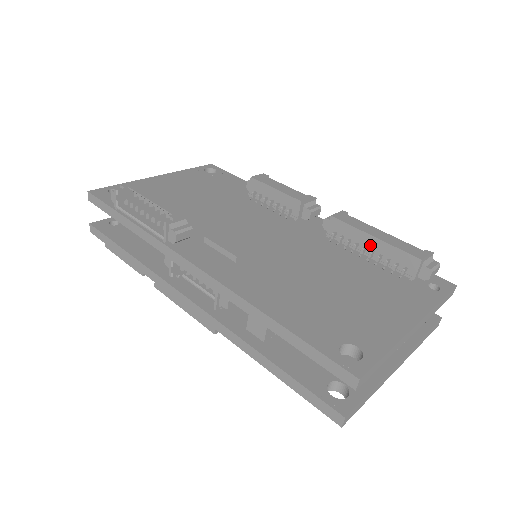
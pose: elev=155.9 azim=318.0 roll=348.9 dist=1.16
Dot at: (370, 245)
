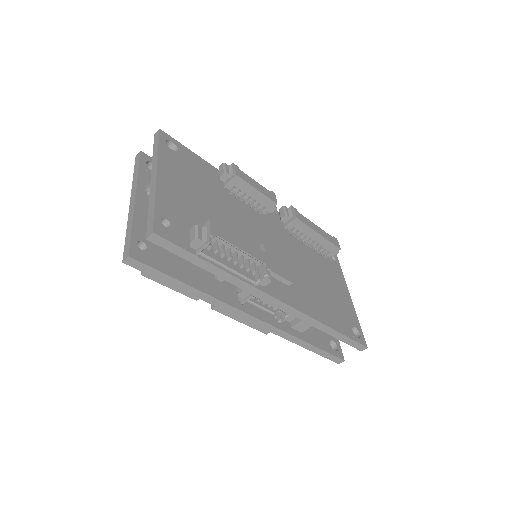
Dot at: (314, 238)
